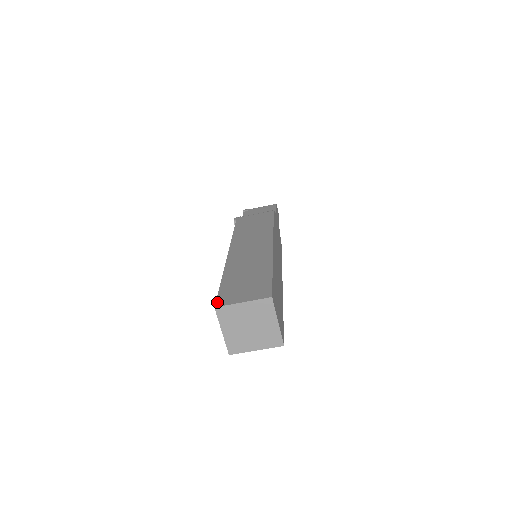
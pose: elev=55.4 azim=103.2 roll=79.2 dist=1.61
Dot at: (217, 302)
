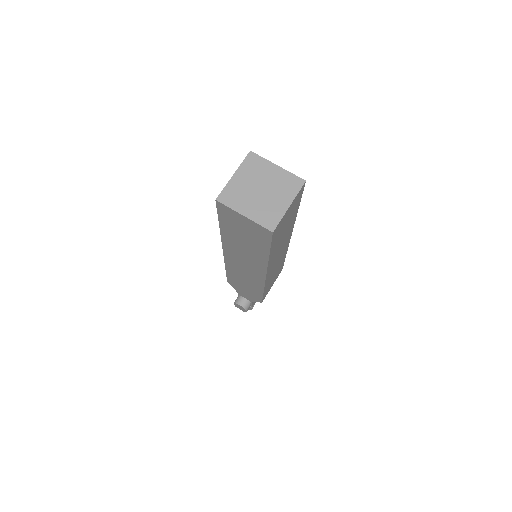
Dot at: (217, 203)
